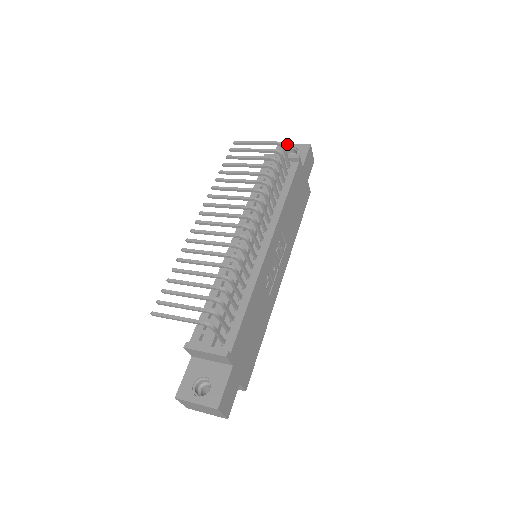
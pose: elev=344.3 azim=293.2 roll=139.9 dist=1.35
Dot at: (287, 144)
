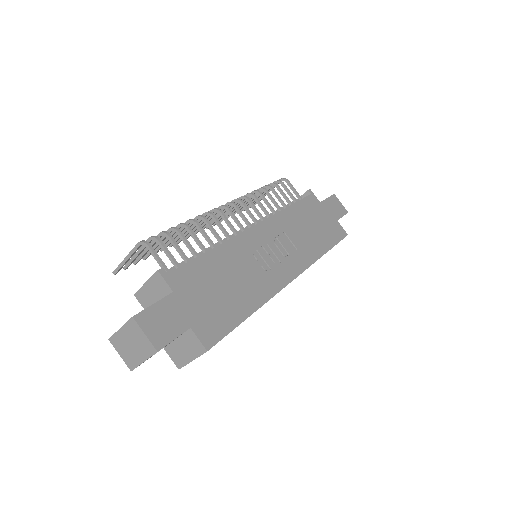
Dot at: occluded
